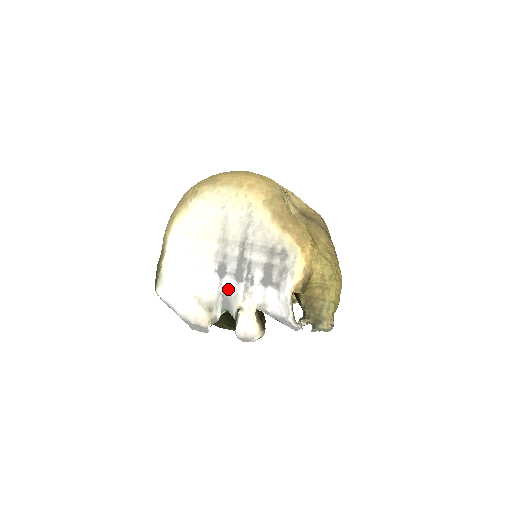
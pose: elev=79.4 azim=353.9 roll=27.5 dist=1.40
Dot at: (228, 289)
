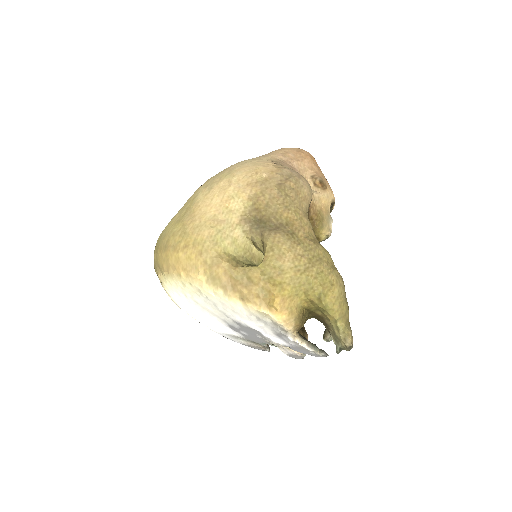
Dot at: (252, 338)
